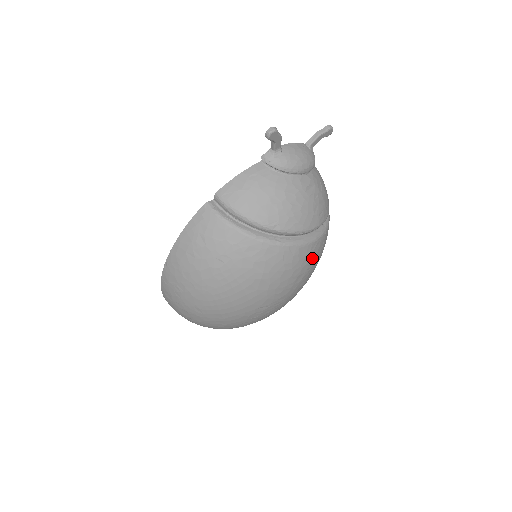
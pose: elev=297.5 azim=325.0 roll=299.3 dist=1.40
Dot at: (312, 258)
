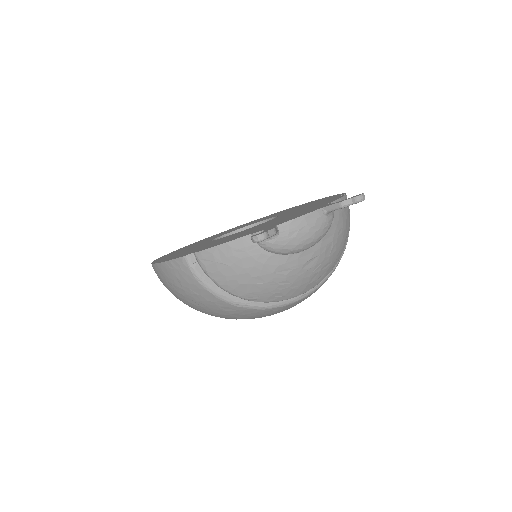
Dot at: occluded
